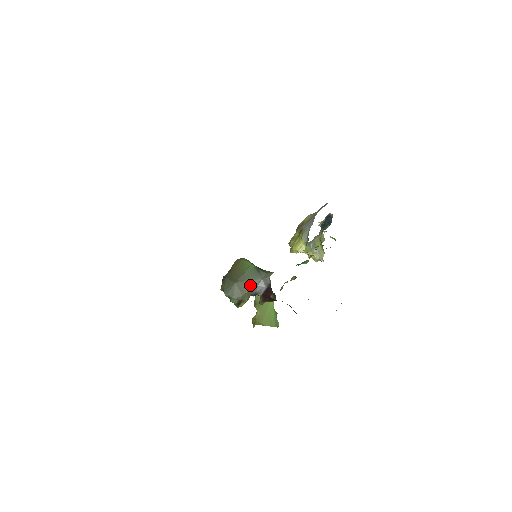
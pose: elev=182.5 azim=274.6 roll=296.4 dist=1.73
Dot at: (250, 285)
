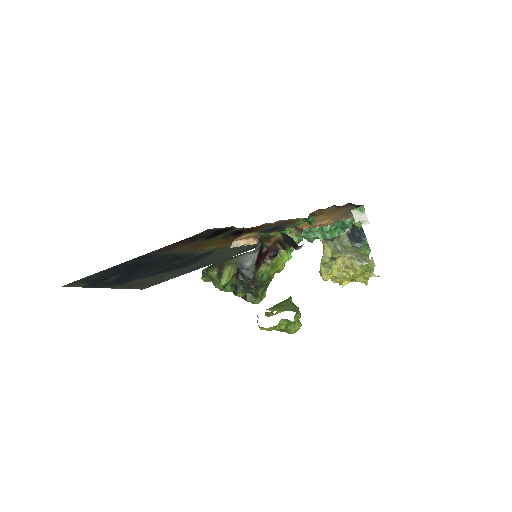
Dot at: (237, 257)
